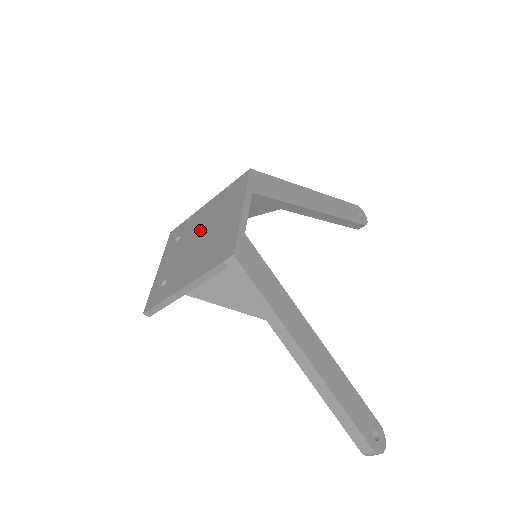
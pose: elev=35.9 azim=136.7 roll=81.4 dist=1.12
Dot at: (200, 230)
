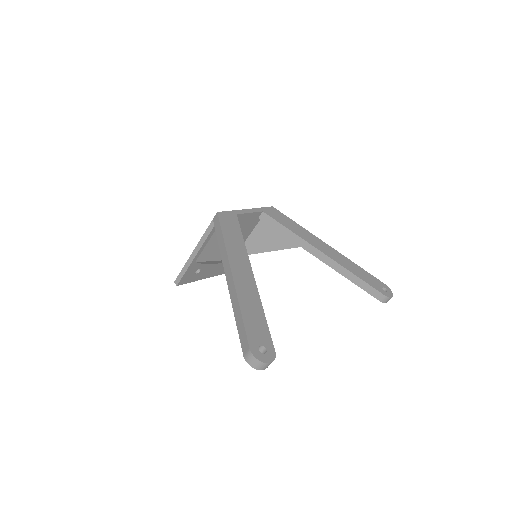
Dot at: occluded
